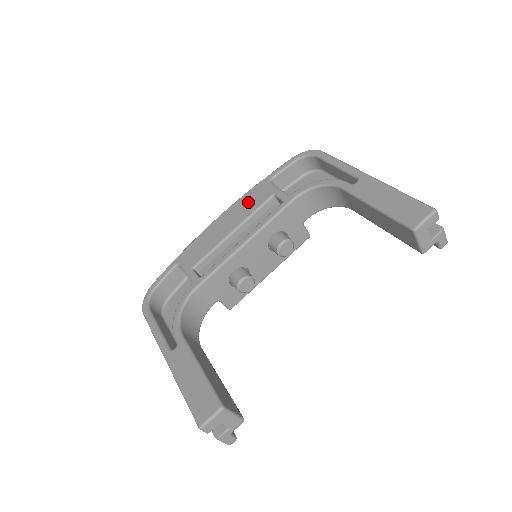
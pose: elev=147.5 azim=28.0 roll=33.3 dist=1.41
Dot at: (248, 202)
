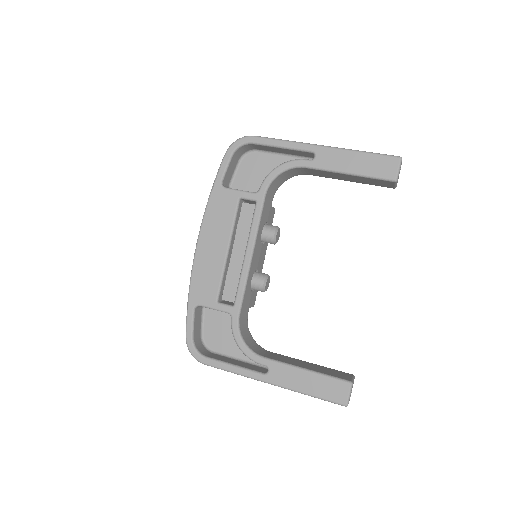
Dot at: (218, 216)
